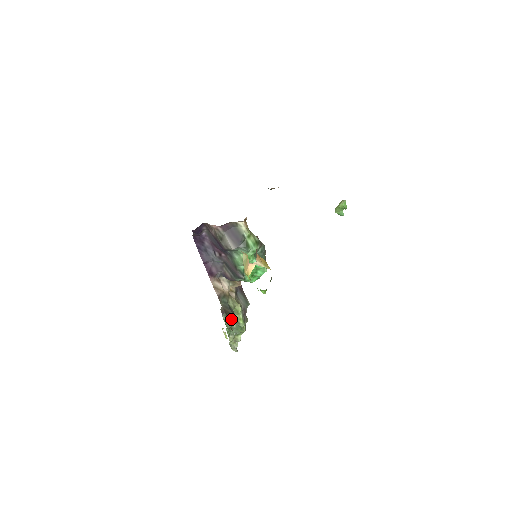
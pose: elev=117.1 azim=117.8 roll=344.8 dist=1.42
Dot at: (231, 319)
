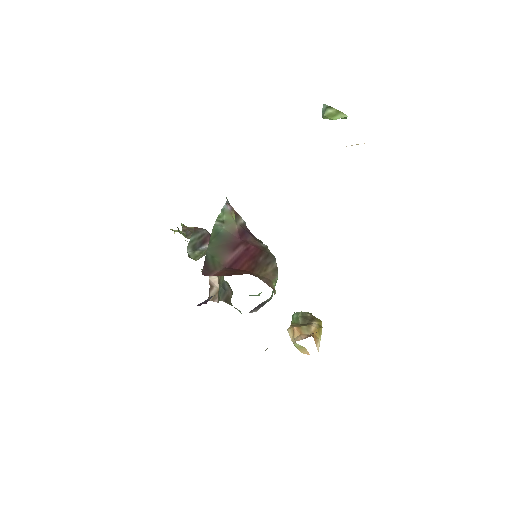
Dot at: (231, 297)
